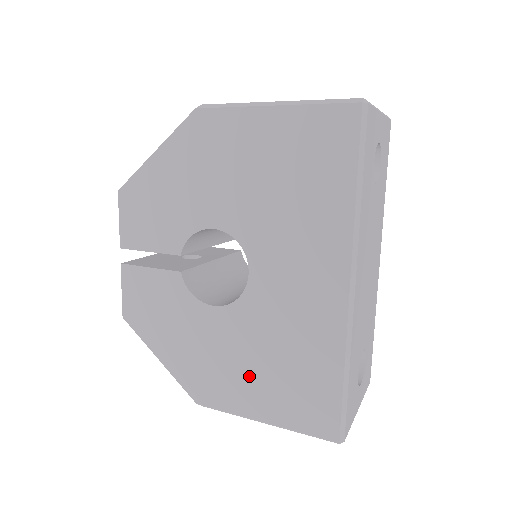
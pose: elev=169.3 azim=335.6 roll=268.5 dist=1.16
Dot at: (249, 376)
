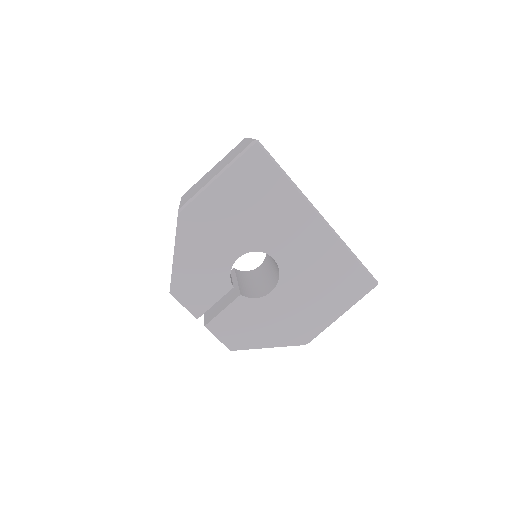
Dot at: (316, 303)
